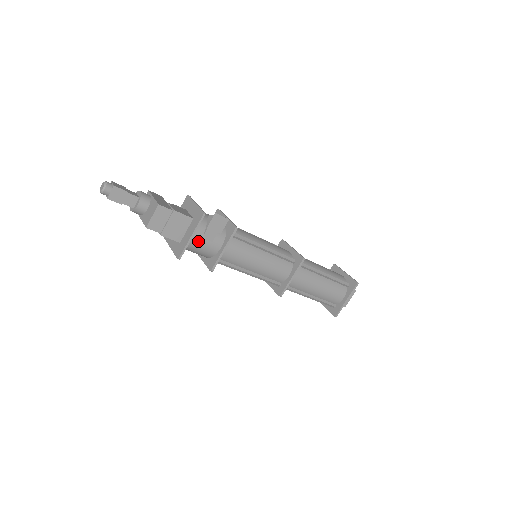
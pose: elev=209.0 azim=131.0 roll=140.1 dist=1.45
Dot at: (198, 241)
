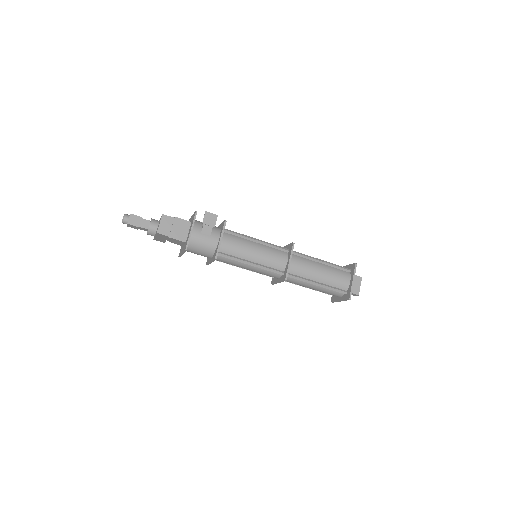
Dot at: (199, 236)
